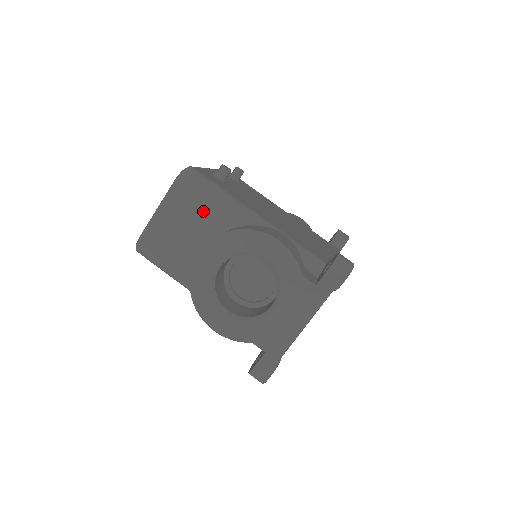
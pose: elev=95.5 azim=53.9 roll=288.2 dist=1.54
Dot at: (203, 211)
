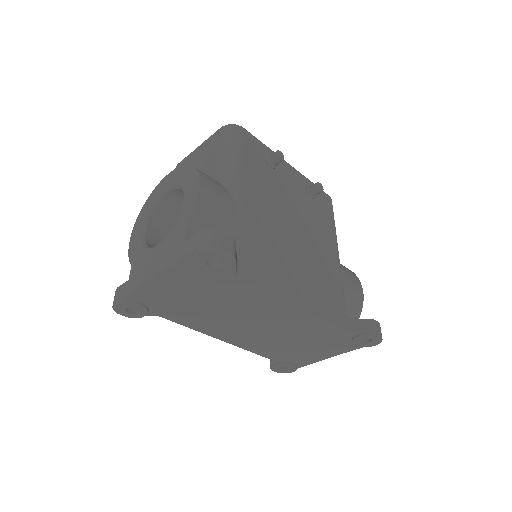
Dot at: (212, 158)
